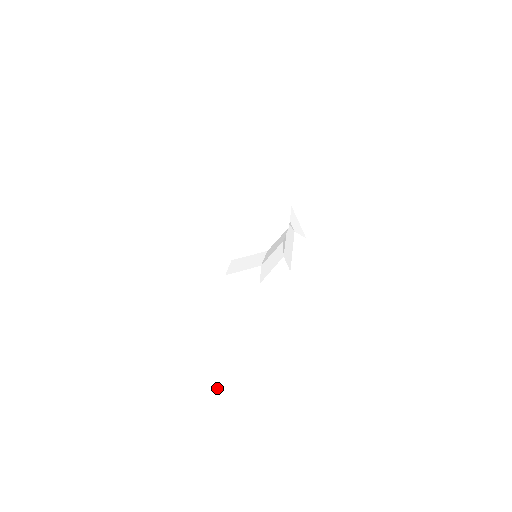
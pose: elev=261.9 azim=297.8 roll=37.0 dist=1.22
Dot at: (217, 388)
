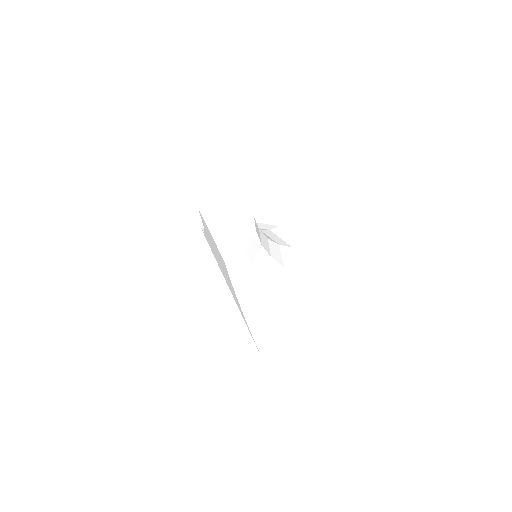
Dot at: (309, 322)
